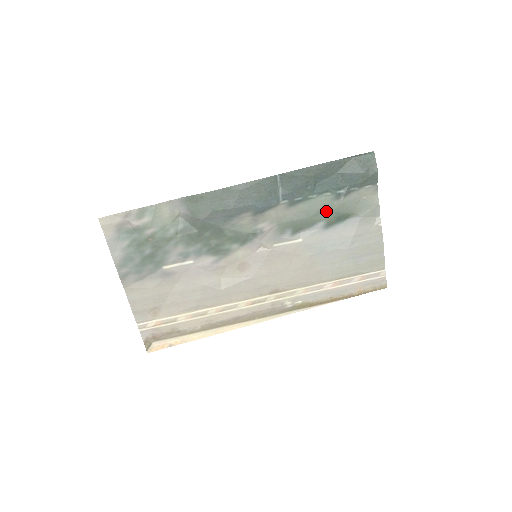
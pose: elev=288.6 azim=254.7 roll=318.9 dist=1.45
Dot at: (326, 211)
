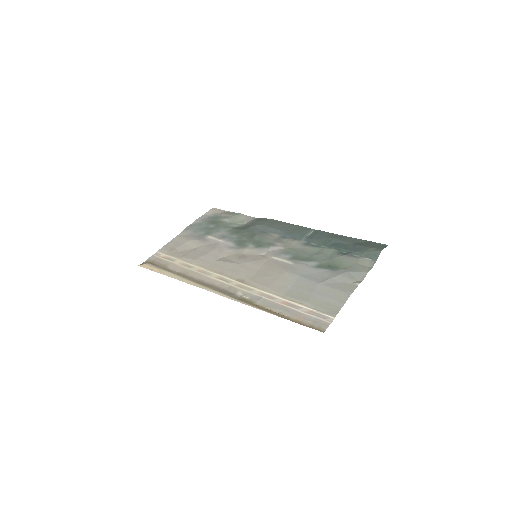
Dot at: (325, 257)
